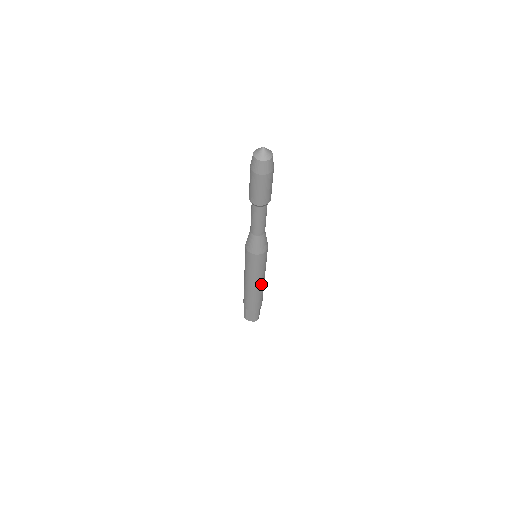
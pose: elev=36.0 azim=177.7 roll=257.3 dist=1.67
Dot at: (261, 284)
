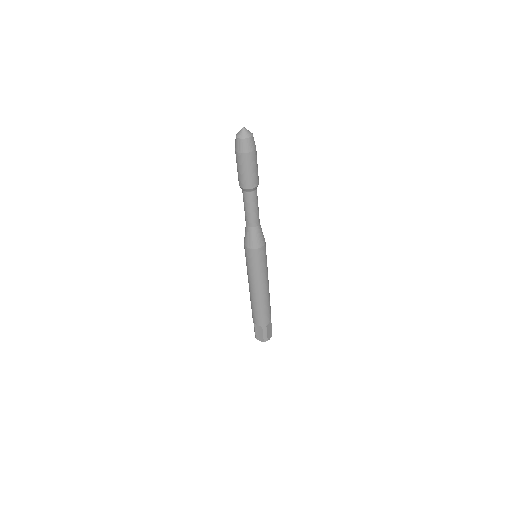
Dot at: (263, 290)
